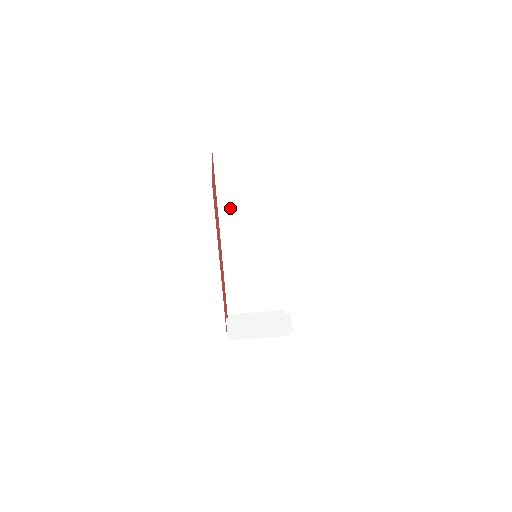
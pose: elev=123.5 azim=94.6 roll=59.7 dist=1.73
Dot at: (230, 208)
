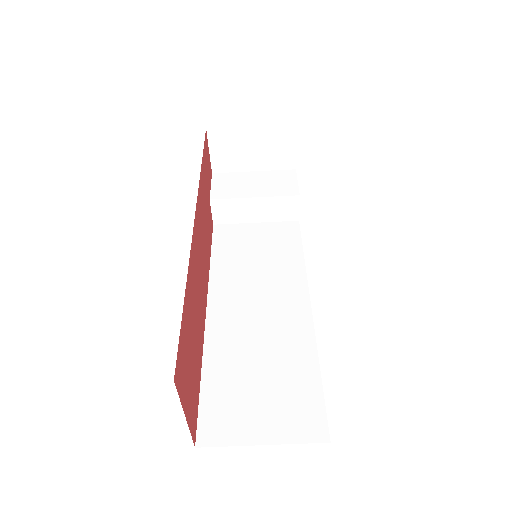
Dot at: occluded
